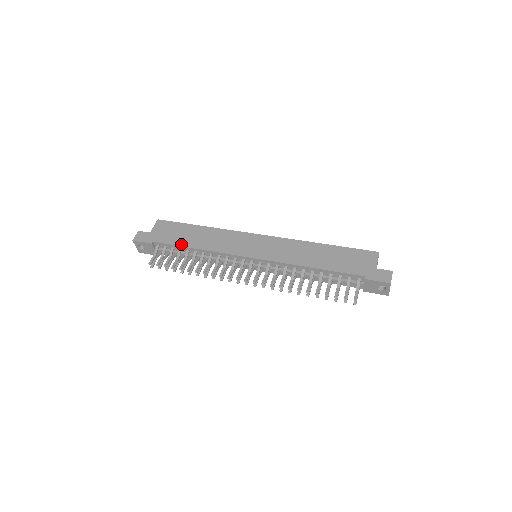
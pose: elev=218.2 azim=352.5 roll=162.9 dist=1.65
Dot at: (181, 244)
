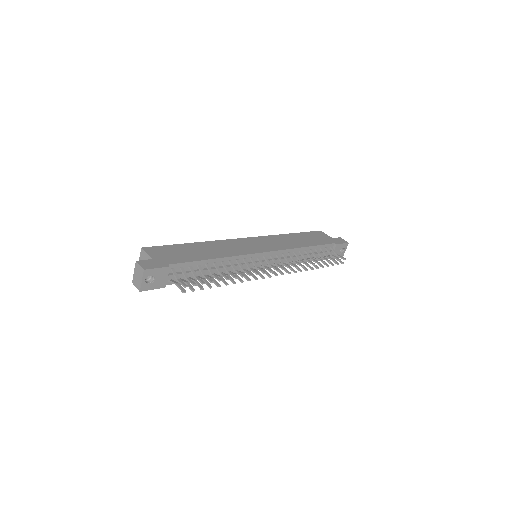
Dot at: (199, 259)
